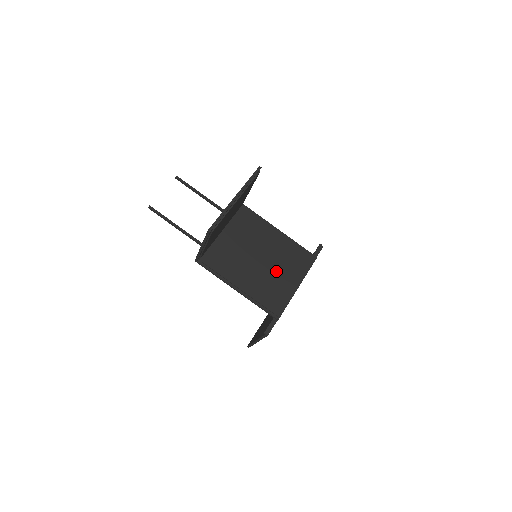
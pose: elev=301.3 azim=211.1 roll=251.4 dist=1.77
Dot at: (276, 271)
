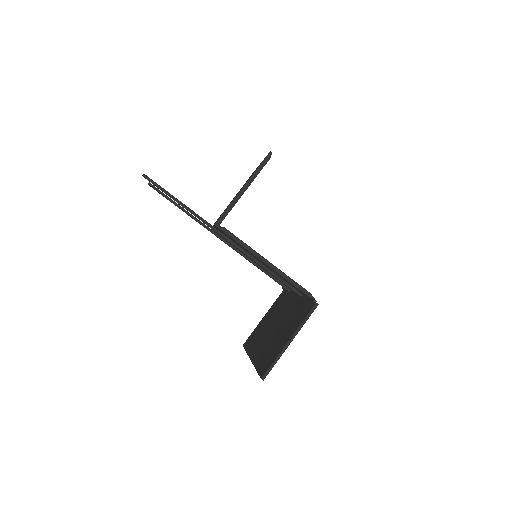
Dot at: occluded
